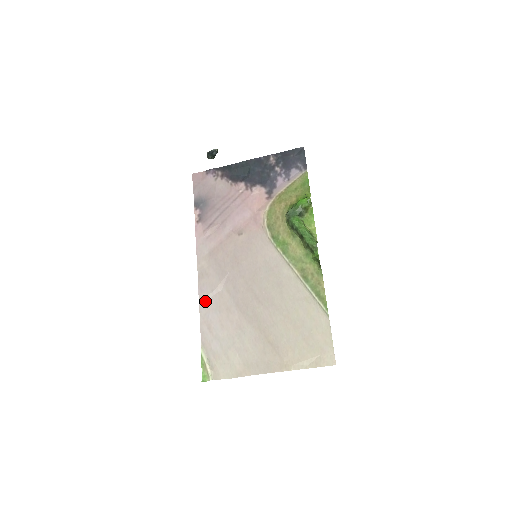
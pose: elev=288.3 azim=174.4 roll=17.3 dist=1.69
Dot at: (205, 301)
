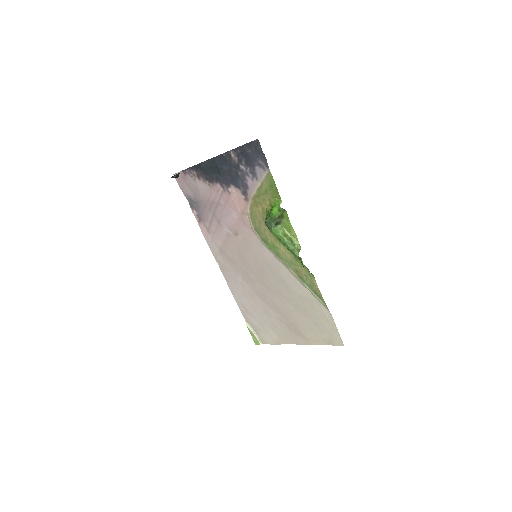
Dot at: (234, 289)
